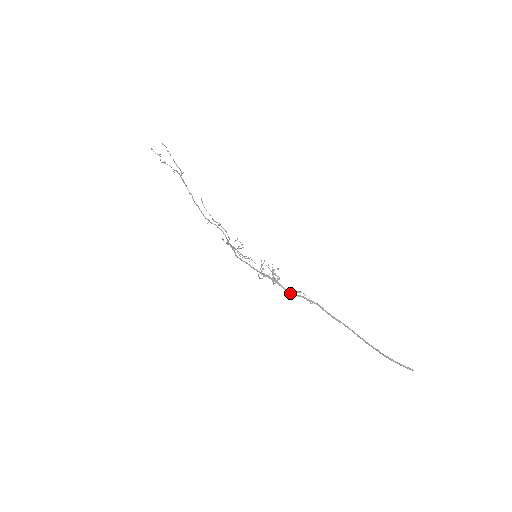
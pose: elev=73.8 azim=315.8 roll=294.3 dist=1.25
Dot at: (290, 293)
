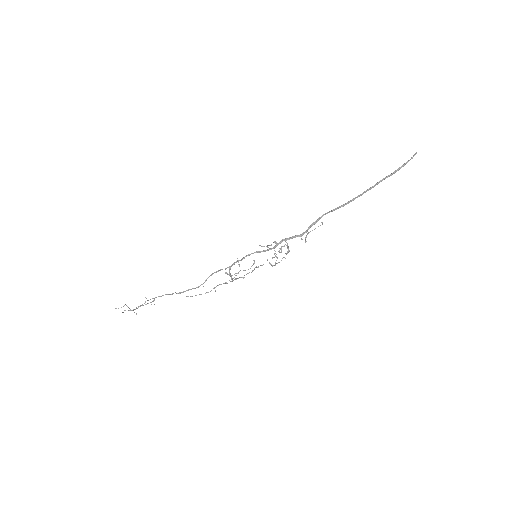
Dot at: (302, 234)
